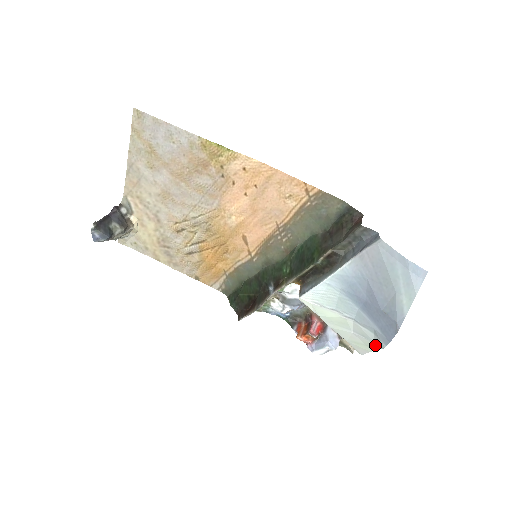
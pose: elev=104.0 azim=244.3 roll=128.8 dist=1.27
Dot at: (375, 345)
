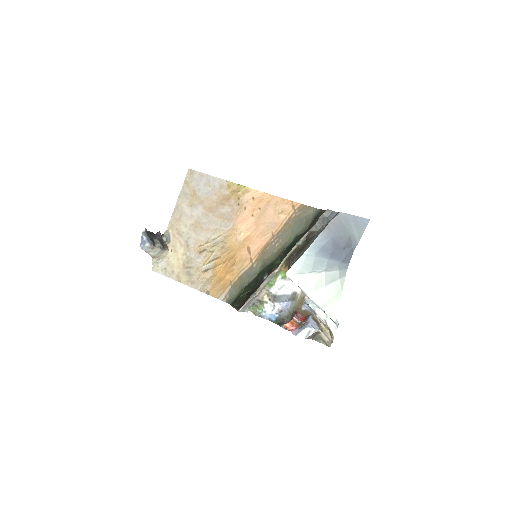
Dot at: (341, 282)
